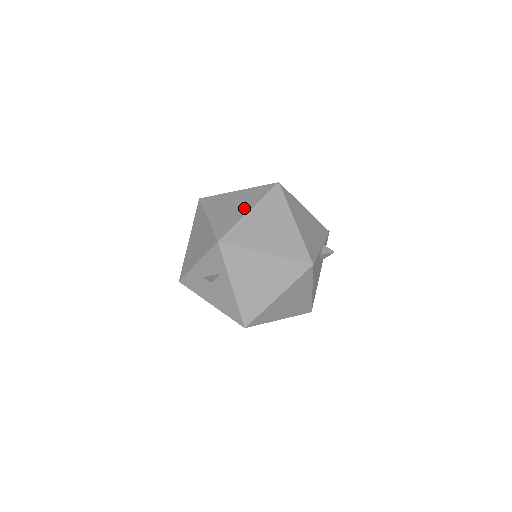
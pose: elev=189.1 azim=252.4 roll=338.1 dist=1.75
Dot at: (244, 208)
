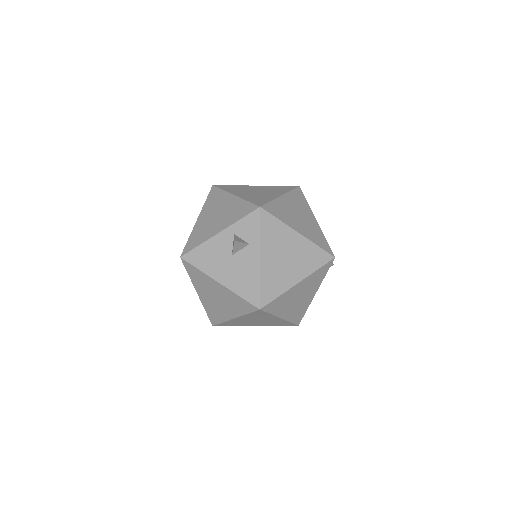
Dot at: (274, 194)
